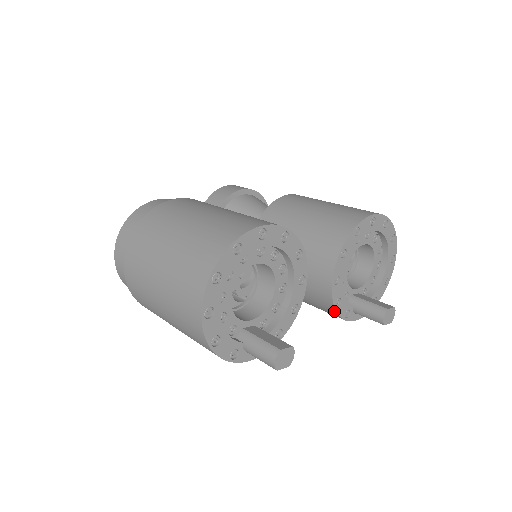
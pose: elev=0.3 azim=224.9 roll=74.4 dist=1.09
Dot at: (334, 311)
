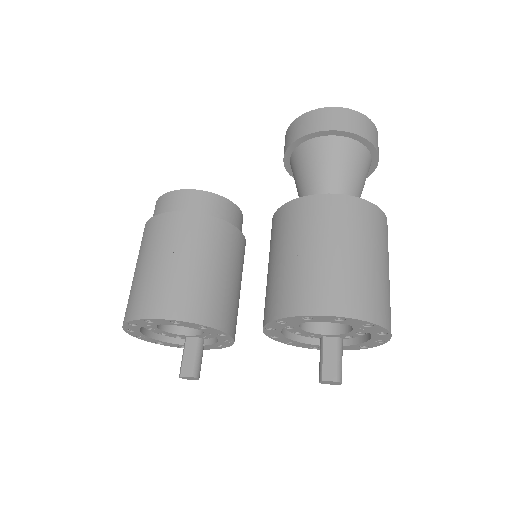
Dot at: (293, 343)
